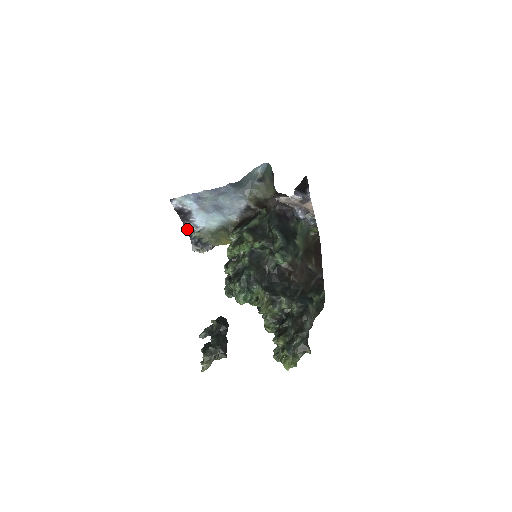
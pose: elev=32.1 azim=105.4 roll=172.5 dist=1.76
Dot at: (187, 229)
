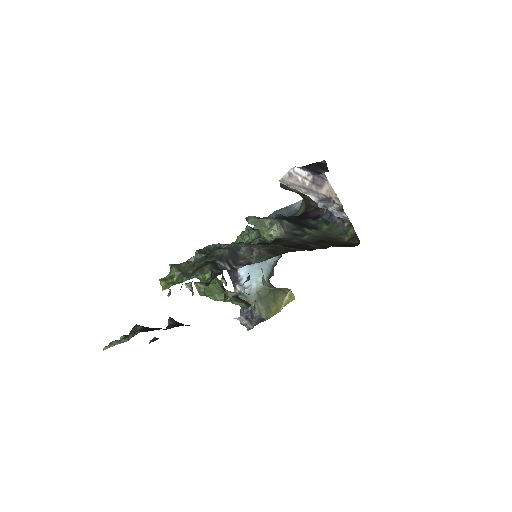
Dot at: (237, 294)
